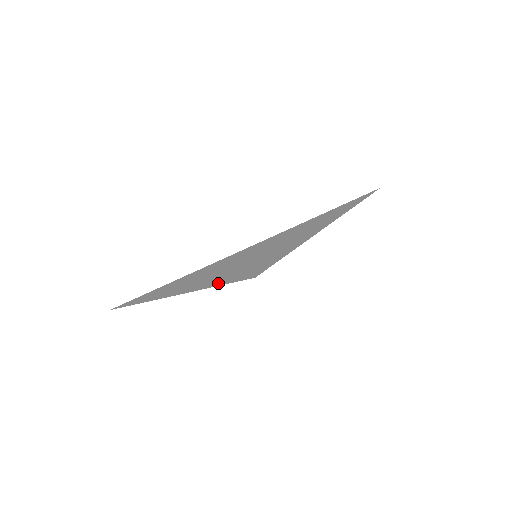
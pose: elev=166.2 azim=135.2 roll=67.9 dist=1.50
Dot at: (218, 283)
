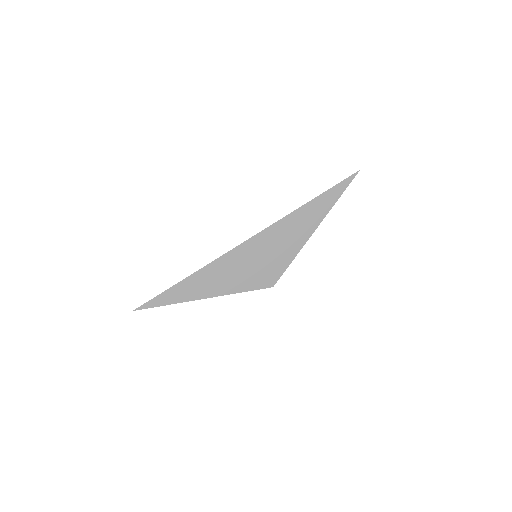
Dot at: (231, 290)
